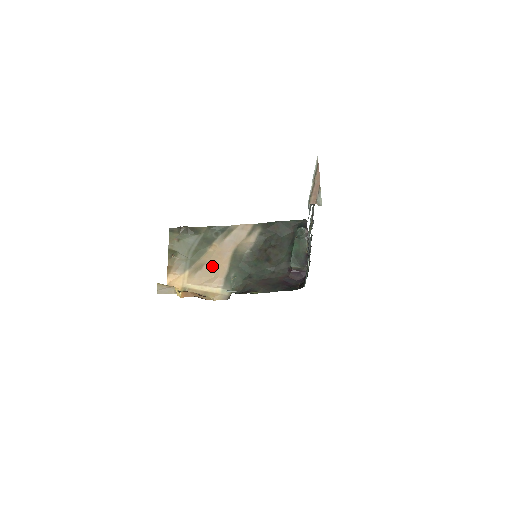
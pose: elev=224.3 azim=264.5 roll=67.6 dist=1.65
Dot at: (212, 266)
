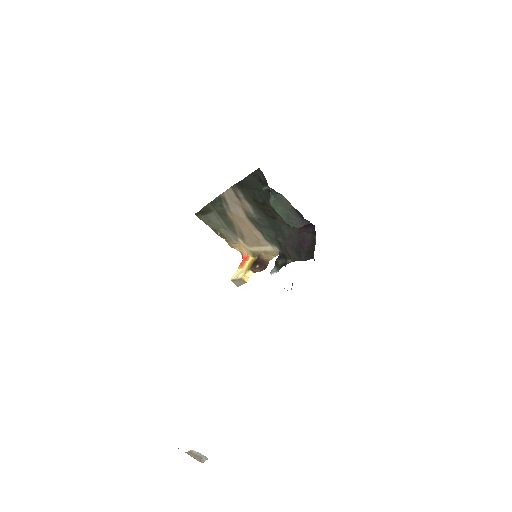
Dot at: (247, 232)
